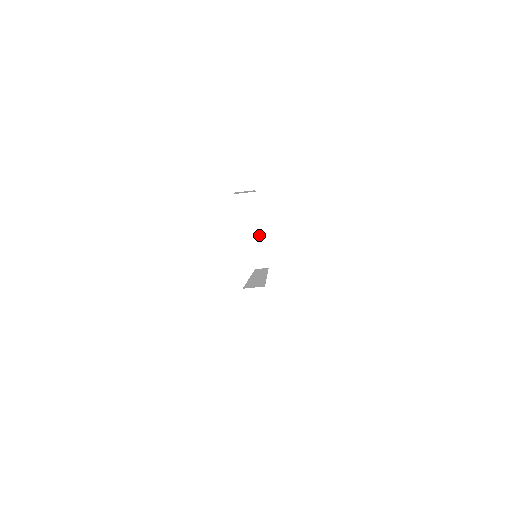
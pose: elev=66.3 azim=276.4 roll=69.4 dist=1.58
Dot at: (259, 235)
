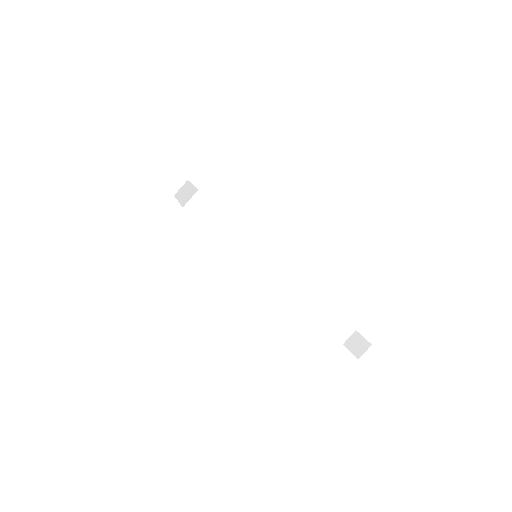
Dot at: (194, 188)
